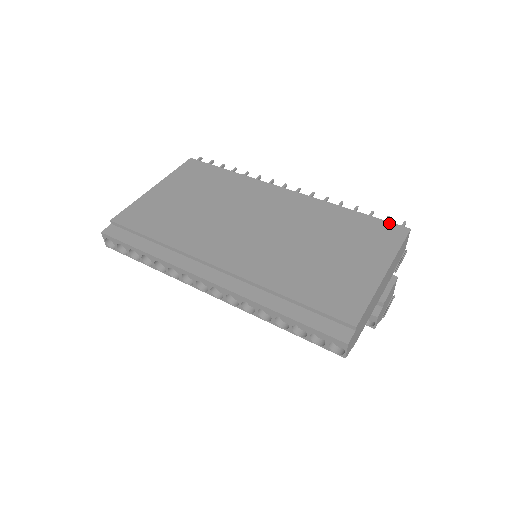
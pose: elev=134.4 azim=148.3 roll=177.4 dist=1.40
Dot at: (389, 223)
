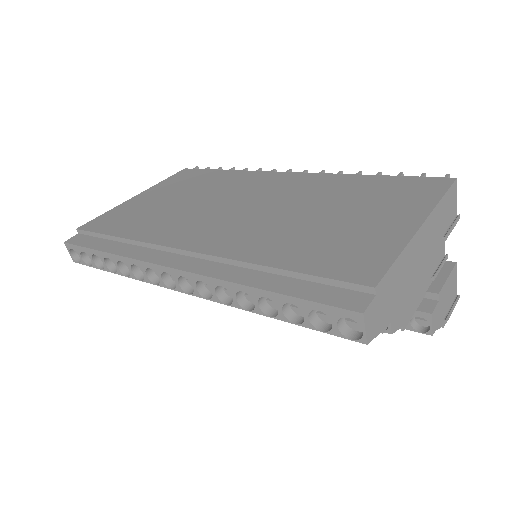
Dot at: (424, 178)
